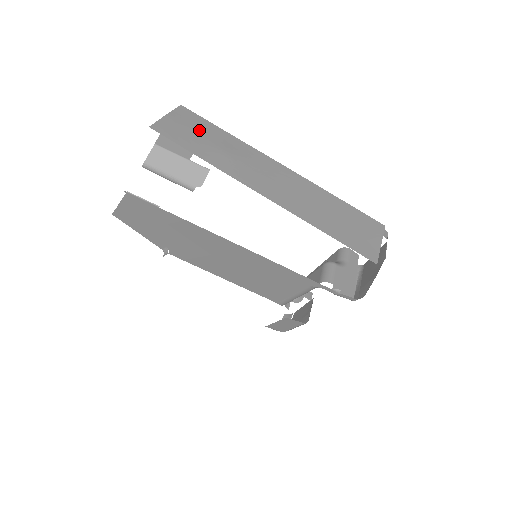
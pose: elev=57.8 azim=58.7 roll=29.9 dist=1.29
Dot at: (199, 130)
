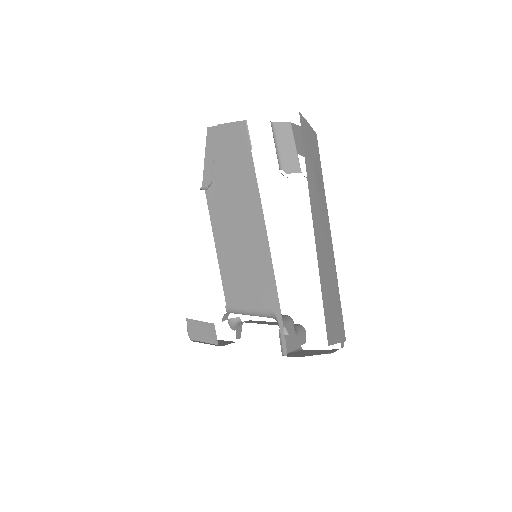
Dot at: (314, 153)
